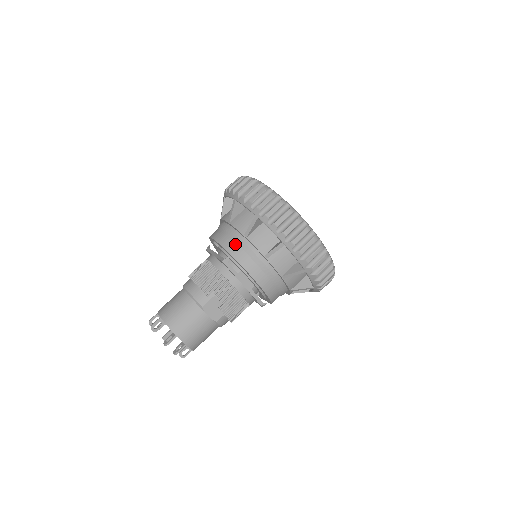
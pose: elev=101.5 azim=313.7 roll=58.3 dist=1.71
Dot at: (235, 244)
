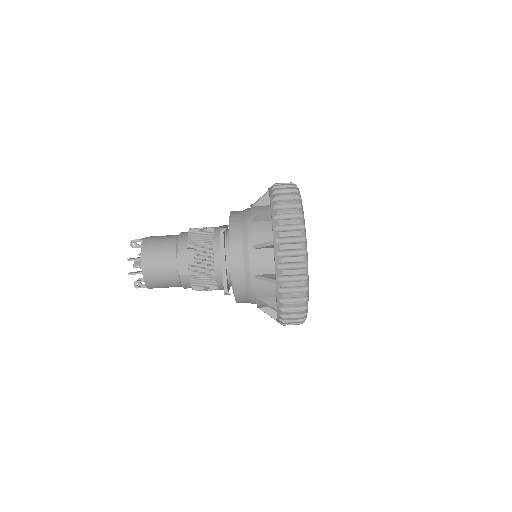
Dot at: (240, 222)
